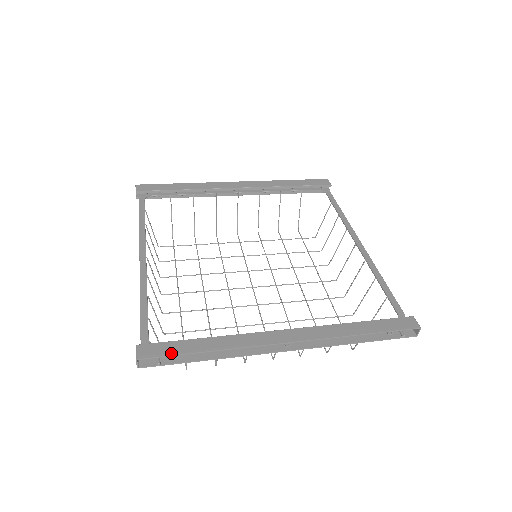
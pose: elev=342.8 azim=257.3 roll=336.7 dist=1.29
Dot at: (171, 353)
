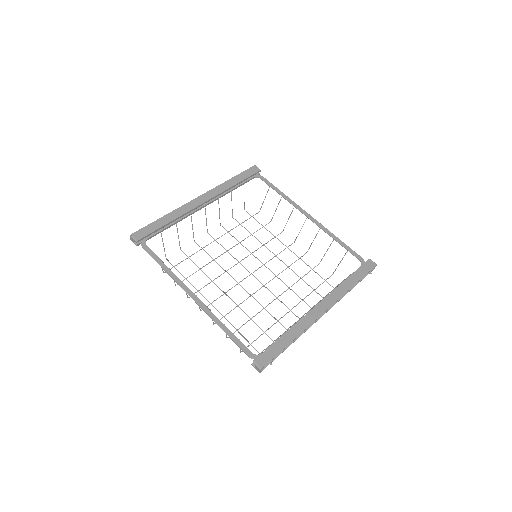
Dot at: (275, 355)
